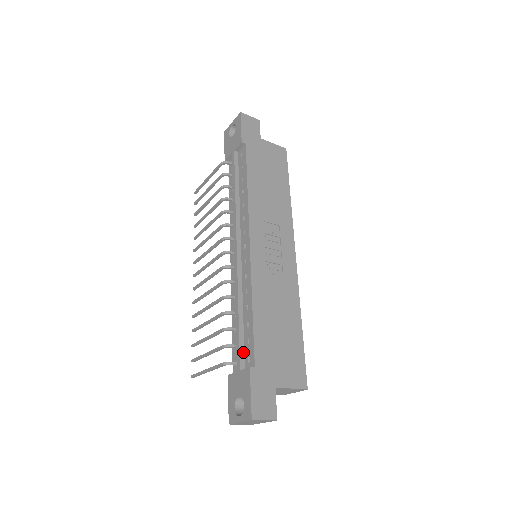
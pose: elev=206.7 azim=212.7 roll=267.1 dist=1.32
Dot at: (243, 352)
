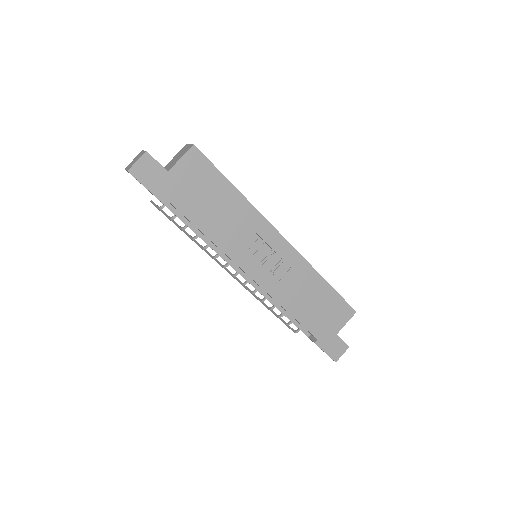
Dot at: (302, 327)
